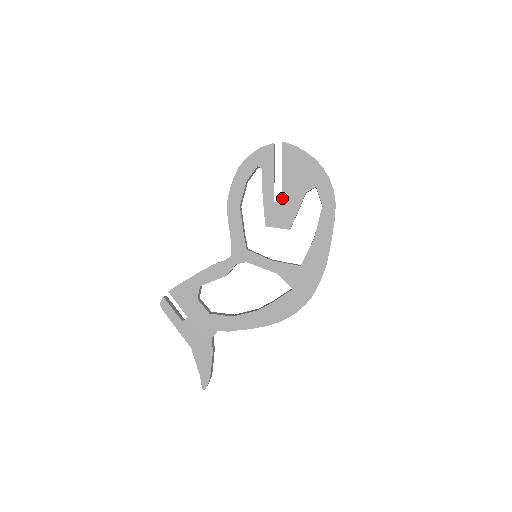
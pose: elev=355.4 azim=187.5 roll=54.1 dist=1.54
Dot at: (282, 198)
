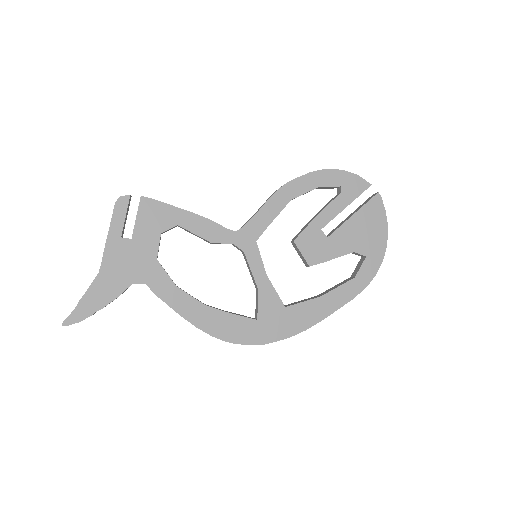
Dot at: (331, 234)
